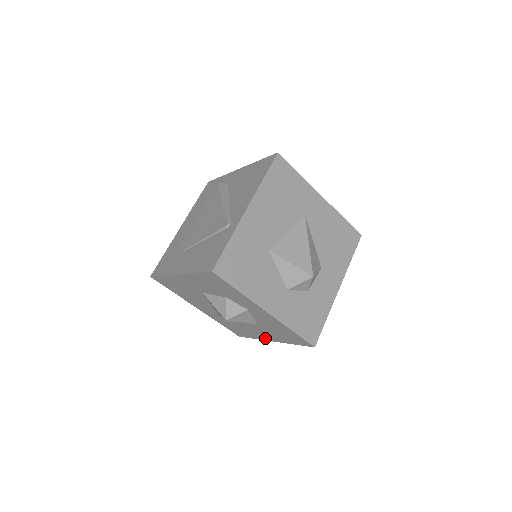
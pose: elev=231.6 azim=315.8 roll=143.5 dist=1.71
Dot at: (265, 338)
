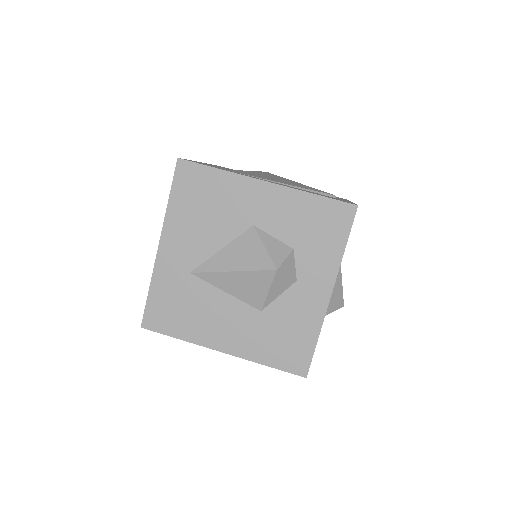
Dot at: (215, 342)
